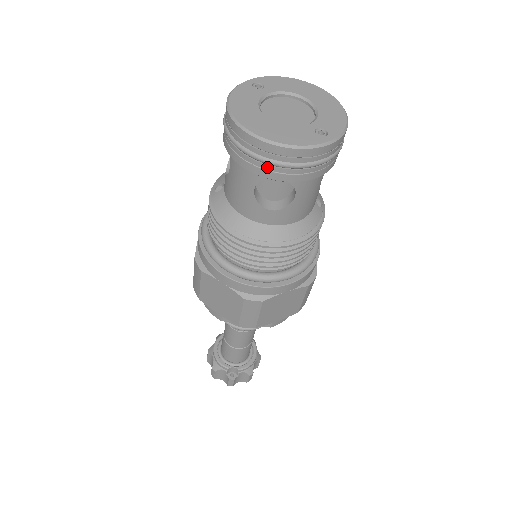
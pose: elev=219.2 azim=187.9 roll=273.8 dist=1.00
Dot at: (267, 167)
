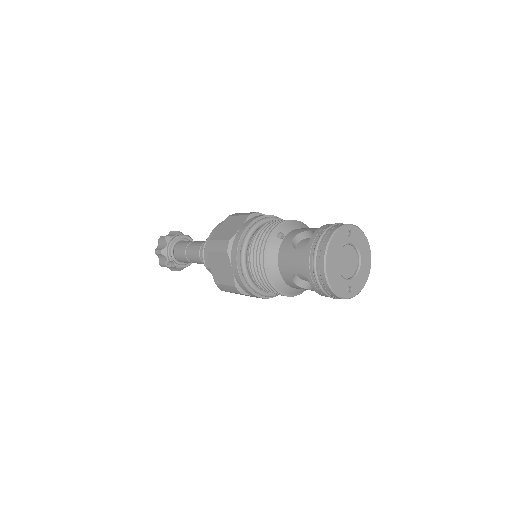
Dot at: (315, 283)
